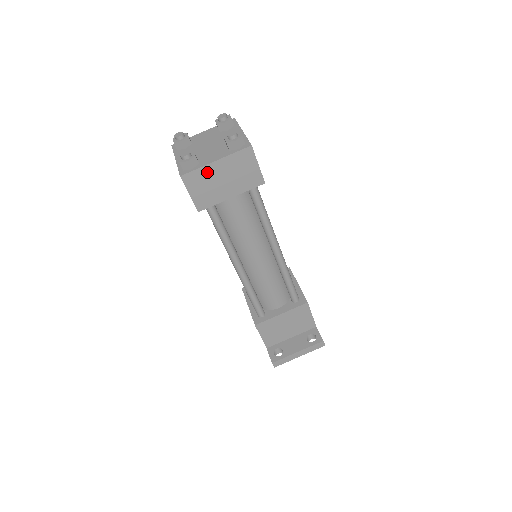
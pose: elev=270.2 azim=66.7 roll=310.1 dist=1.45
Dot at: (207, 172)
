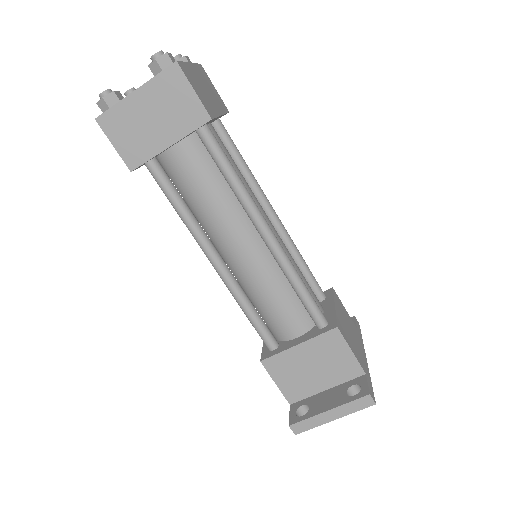
Dot at: (127, 109)
